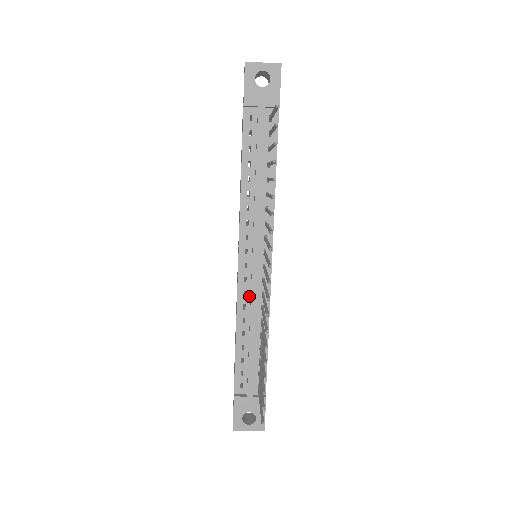
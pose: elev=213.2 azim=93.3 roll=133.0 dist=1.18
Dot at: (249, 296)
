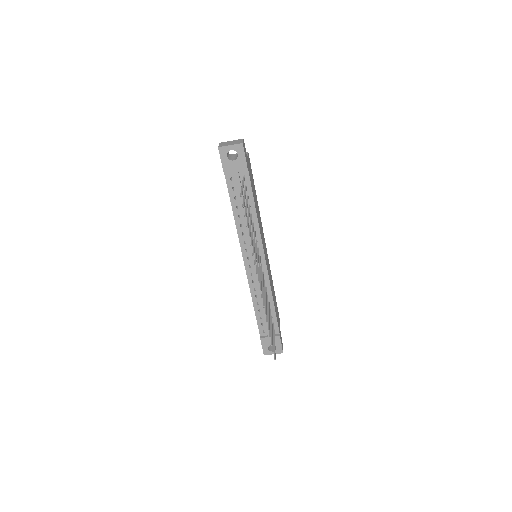
Dot at: (256, 283)
